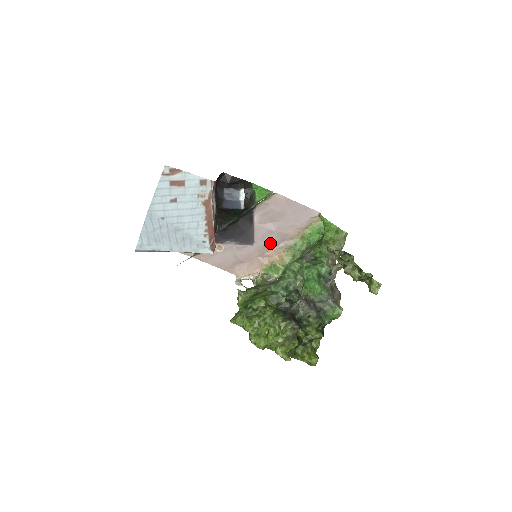
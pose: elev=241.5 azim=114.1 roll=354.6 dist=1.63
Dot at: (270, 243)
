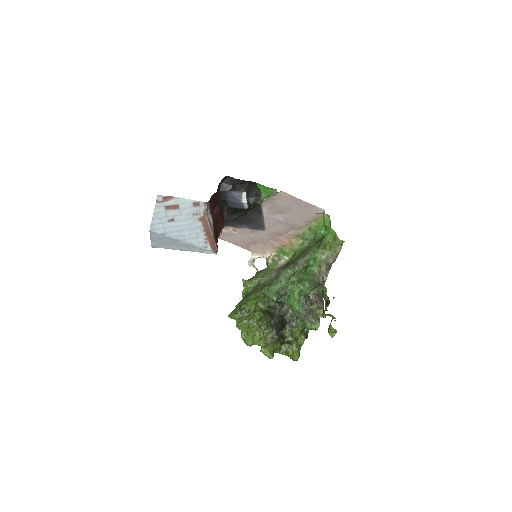
Dot at: (280, 230)
